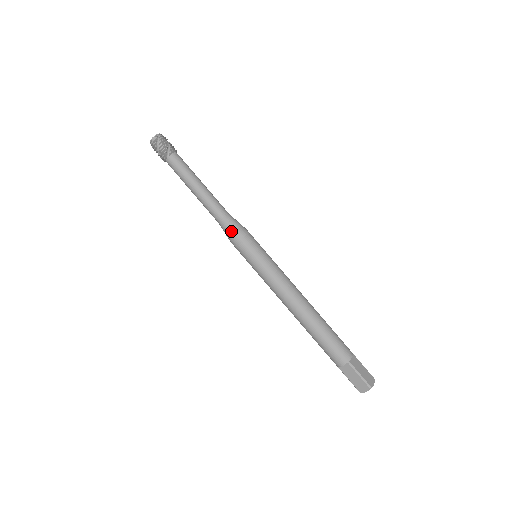
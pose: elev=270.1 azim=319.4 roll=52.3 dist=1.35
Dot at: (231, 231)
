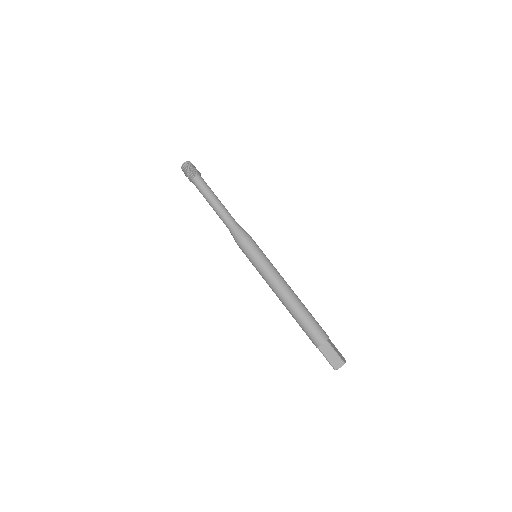
Dot at: (240, 233)
